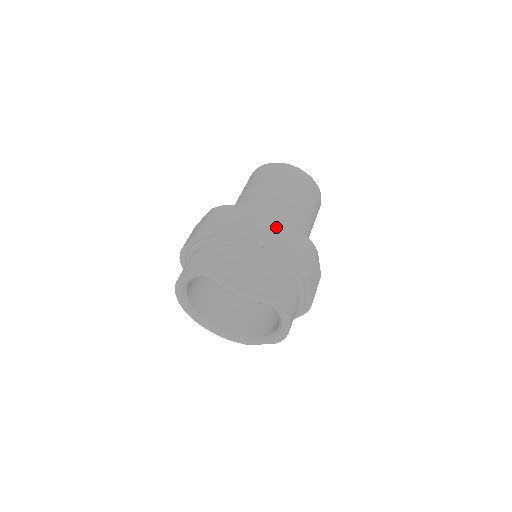
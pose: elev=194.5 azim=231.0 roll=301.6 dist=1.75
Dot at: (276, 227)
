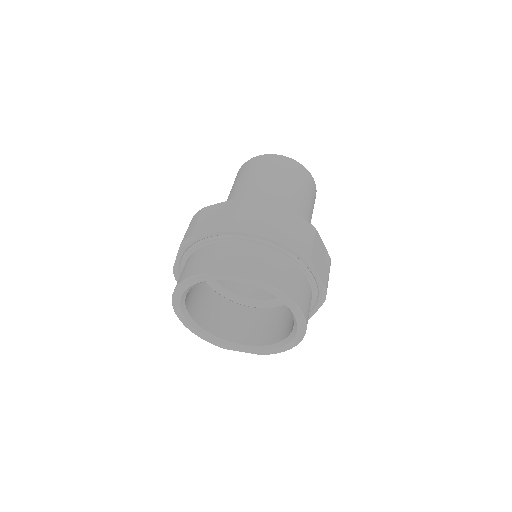
Dot at: (316, 243)
